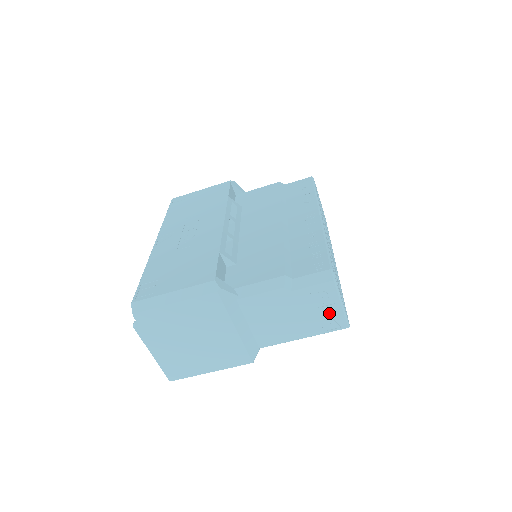
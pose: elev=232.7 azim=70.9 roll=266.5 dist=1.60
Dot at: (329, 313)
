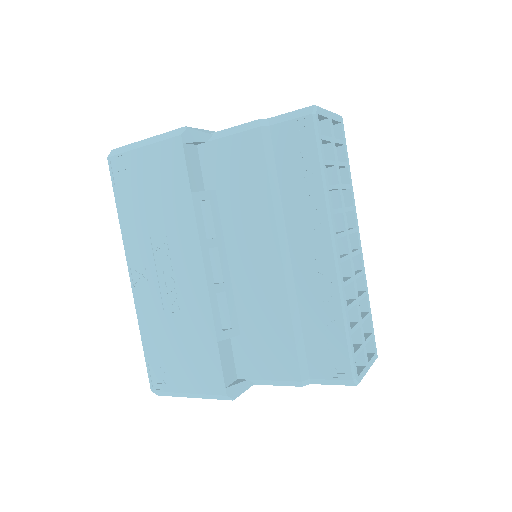
Dot at: occluded
